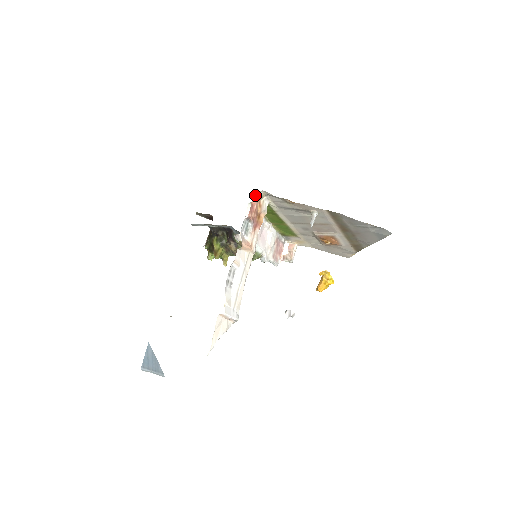
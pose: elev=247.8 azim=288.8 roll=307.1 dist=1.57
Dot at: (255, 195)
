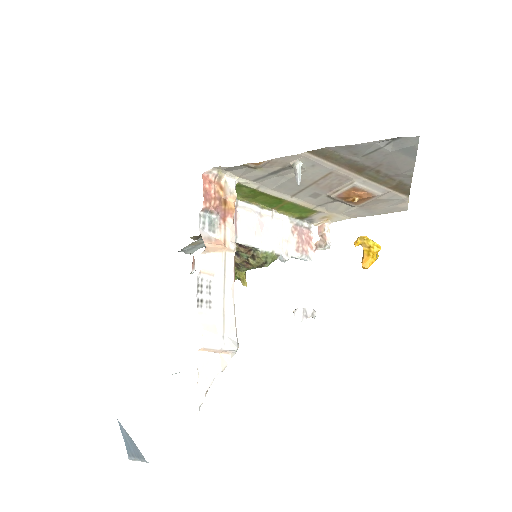
Dot at: (207, 178)
